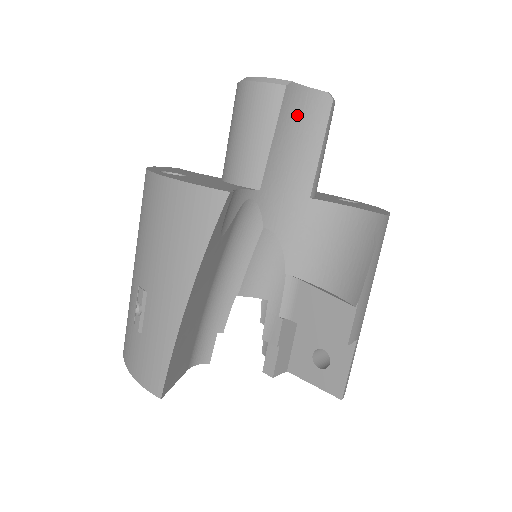
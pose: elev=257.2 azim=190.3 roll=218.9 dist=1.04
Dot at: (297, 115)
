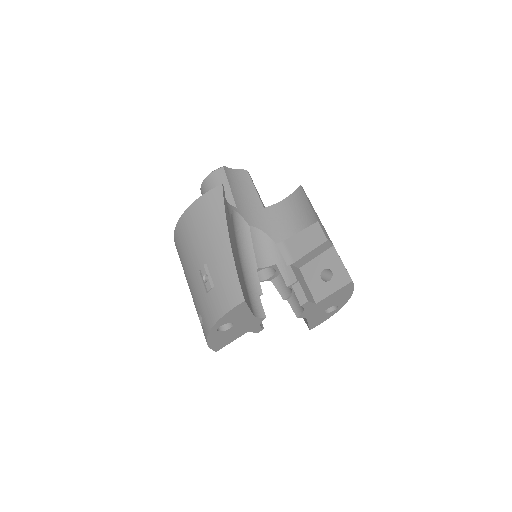
Dot at: (235, 179)
